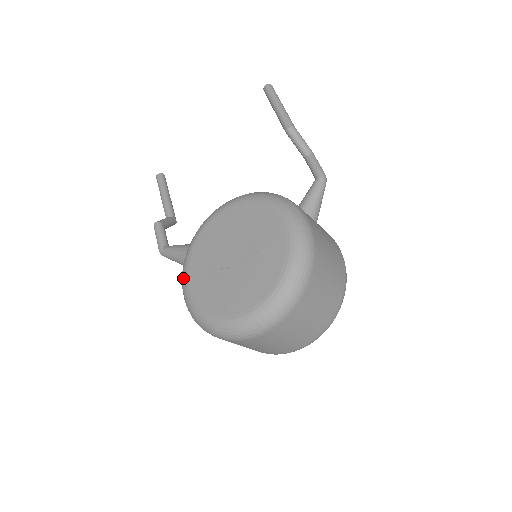
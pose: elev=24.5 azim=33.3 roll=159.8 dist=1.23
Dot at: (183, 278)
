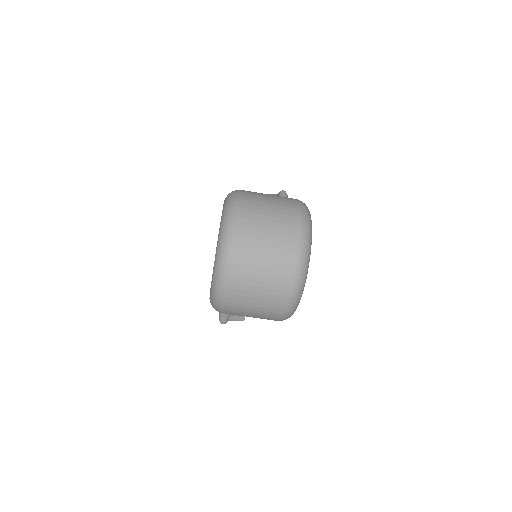
Dot at: occluded
